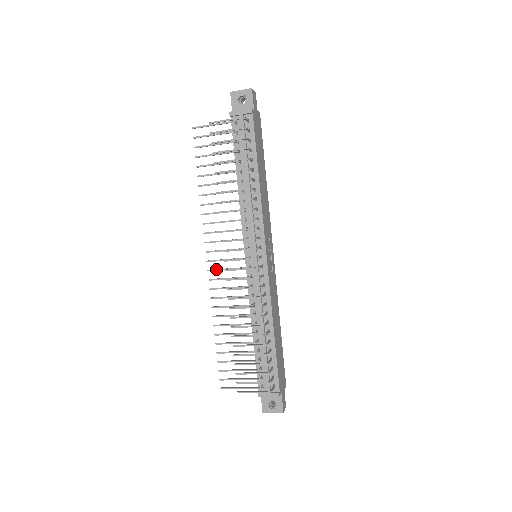
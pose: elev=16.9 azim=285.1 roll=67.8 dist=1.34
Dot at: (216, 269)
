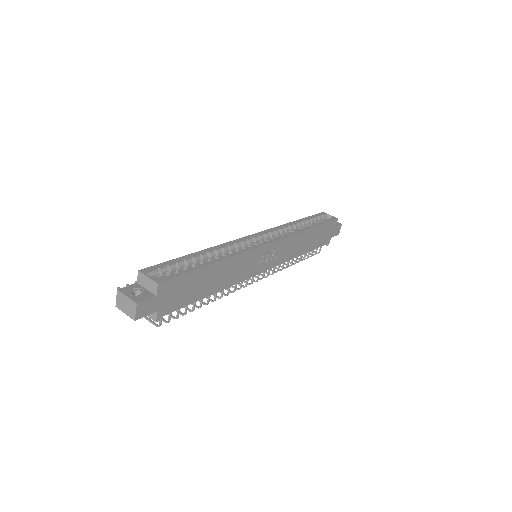
Dot at: occluded
